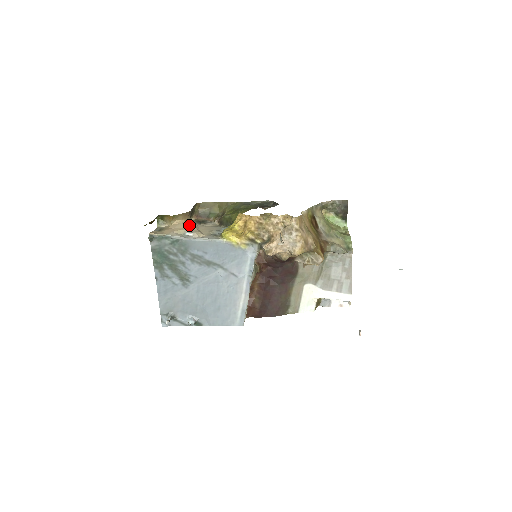
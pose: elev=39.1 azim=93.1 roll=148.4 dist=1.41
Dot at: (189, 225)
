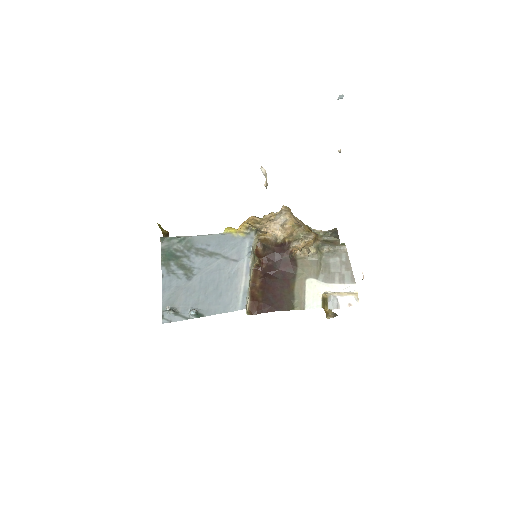
Dot at: occluded
